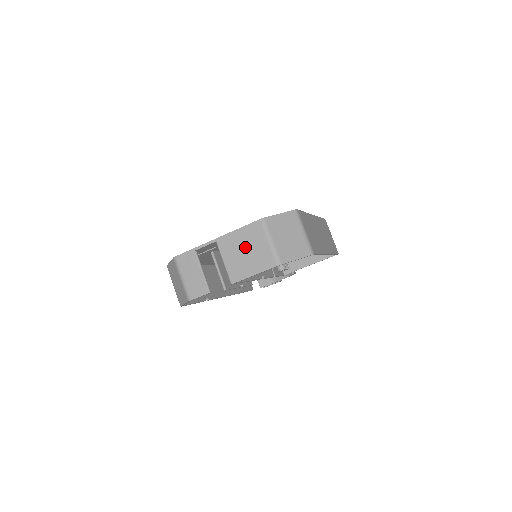
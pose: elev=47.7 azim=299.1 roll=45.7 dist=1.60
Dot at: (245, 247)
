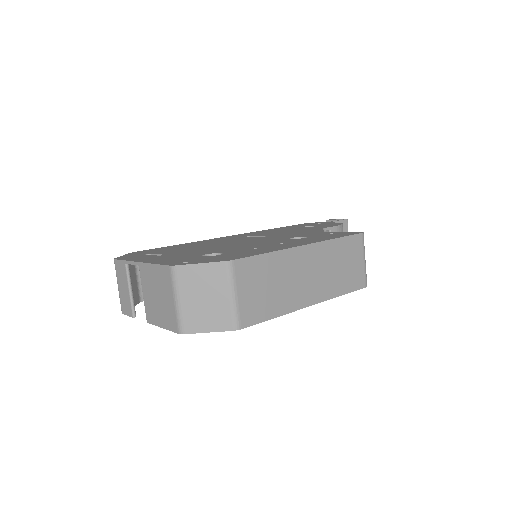
Dot at: (157, 290)
